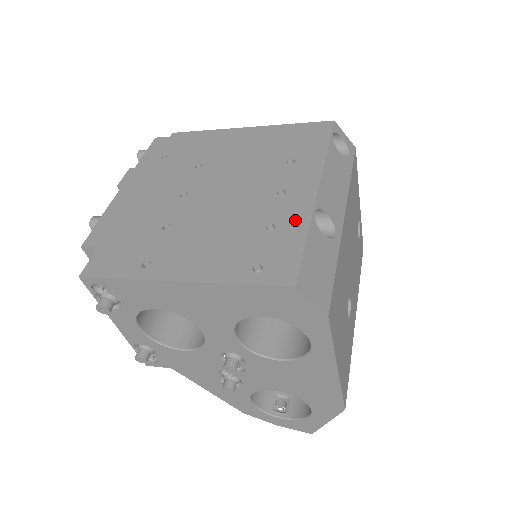
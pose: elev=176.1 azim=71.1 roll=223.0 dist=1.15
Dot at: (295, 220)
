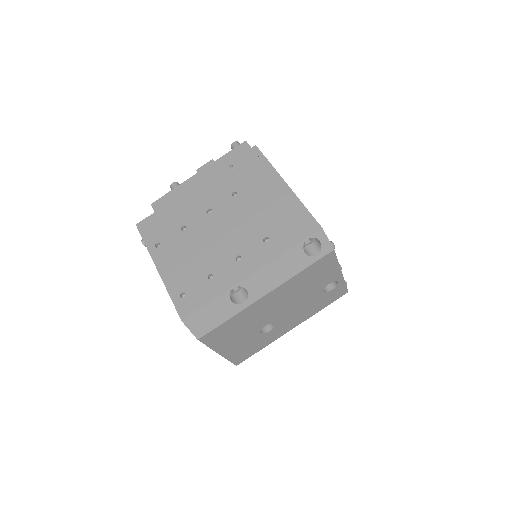
Dot at: (221, 284)
